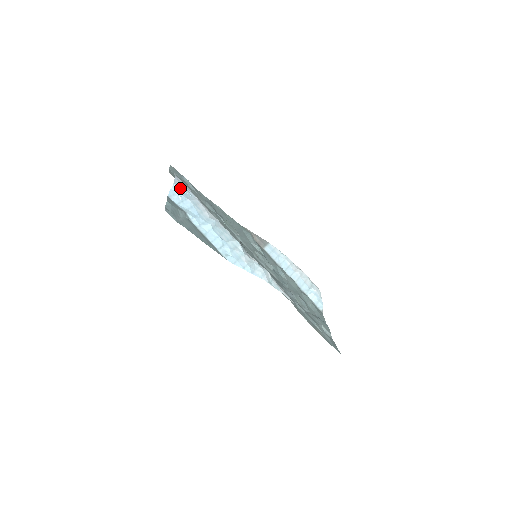
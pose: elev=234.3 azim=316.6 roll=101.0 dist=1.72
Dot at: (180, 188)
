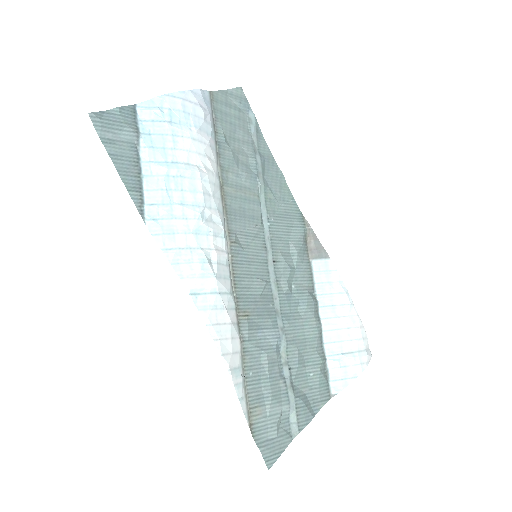
Dot at: (170, 105)
